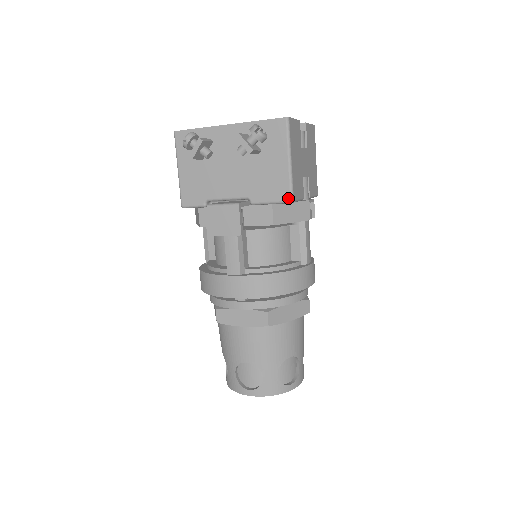
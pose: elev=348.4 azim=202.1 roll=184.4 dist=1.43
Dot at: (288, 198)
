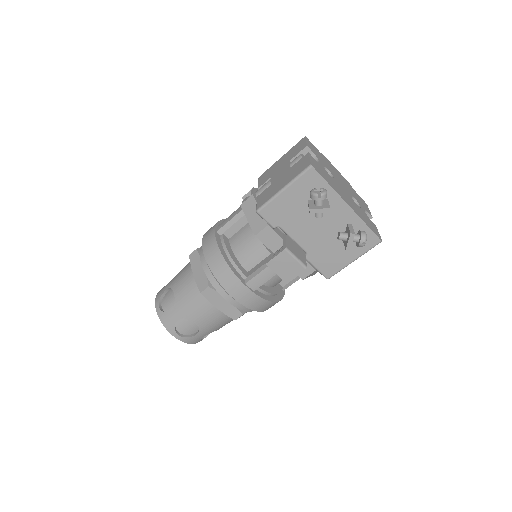
Dot at: (328, 276)
